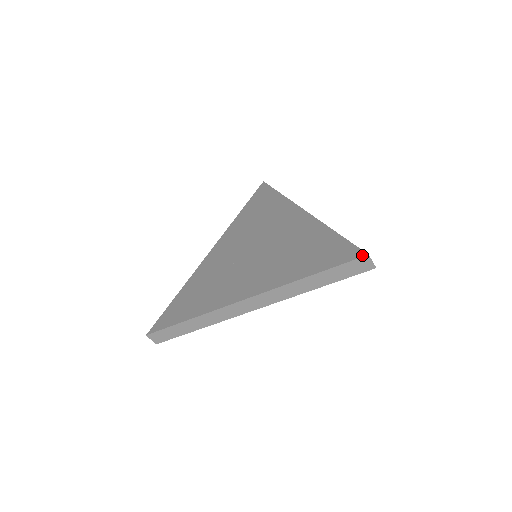
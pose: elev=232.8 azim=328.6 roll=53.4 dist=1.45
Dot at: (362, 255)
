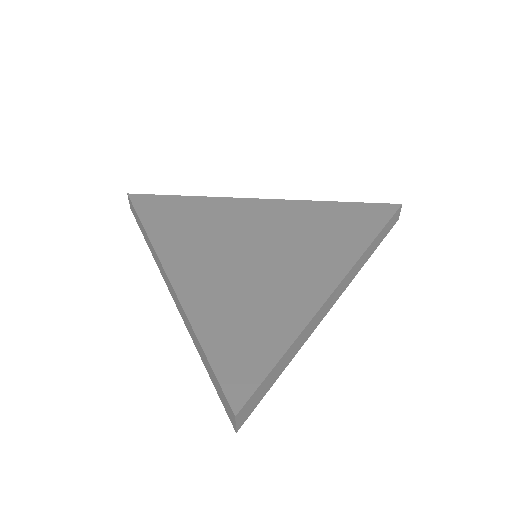
Dot at: (234, 406)
